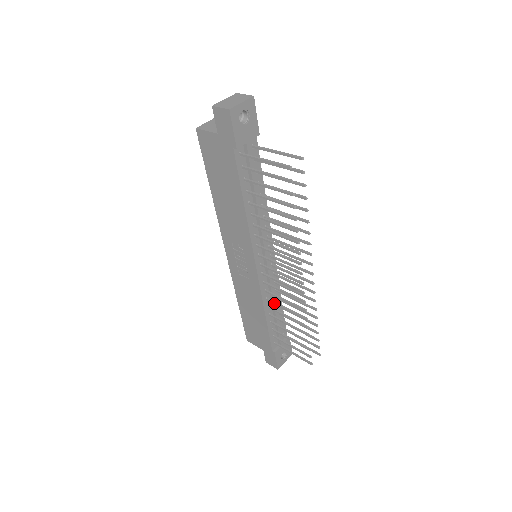
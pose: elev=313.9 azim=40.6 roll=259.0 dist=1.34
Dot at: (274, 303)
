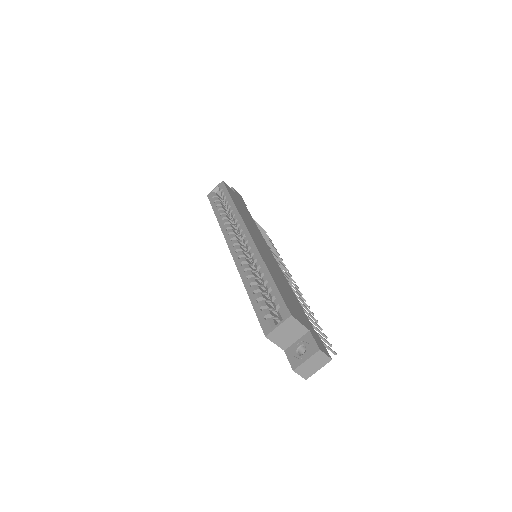
Dot at: occluded
